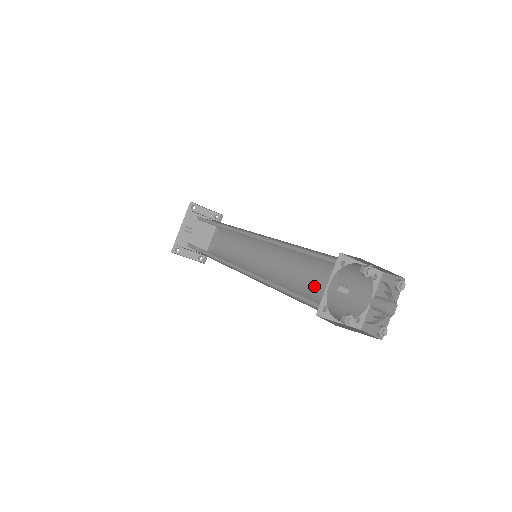
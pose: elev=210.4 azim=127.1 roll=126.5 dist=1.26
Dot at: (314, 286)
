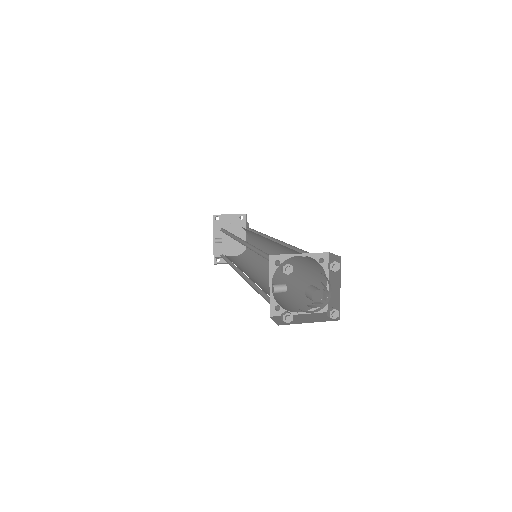
Dot at: (297, 274)
